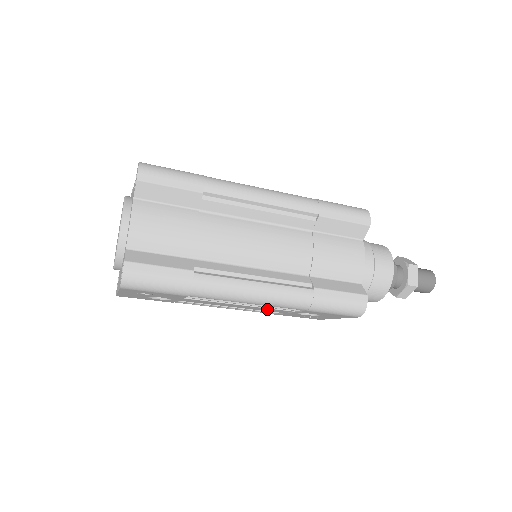
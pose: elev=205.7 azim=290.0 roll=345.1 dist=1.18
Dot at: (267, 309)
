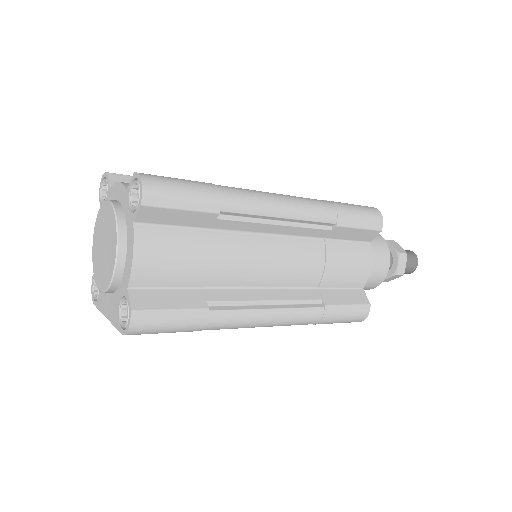
Dot at: occluded
